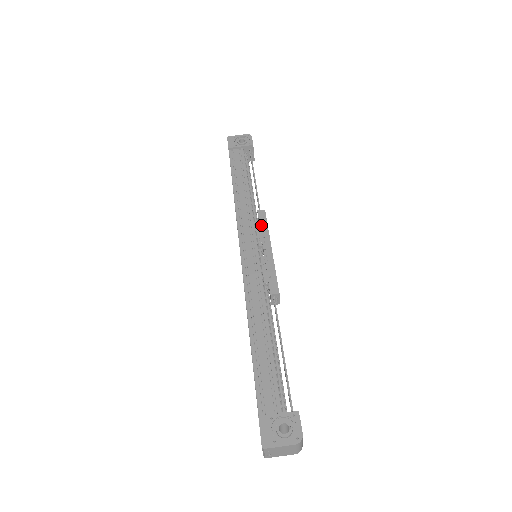
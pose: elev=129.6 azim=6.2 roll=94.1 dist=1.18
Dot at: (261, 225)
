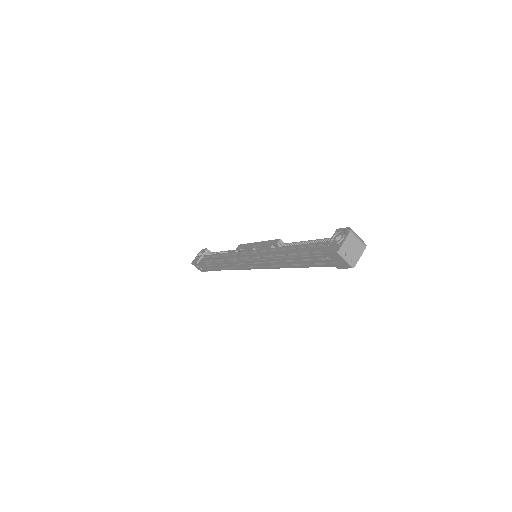
Dot at: (243, 247)
